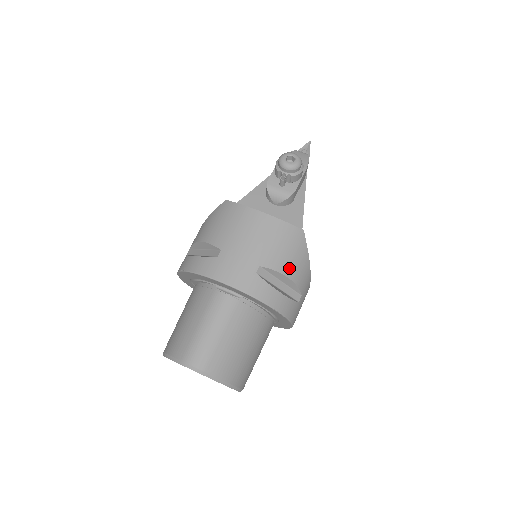
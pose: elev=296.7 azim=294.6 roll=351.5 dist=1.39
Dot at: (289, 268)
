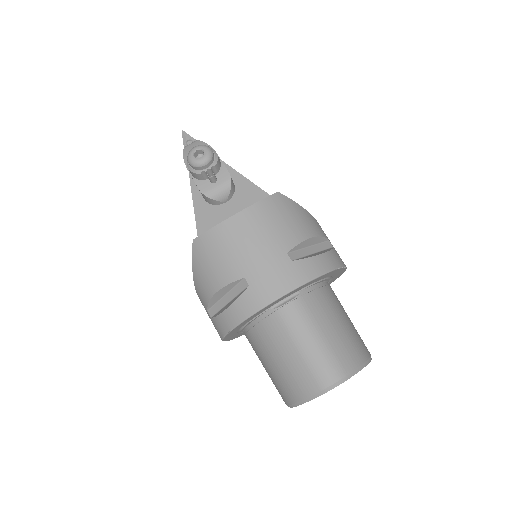
Dot at: (304, 230)
